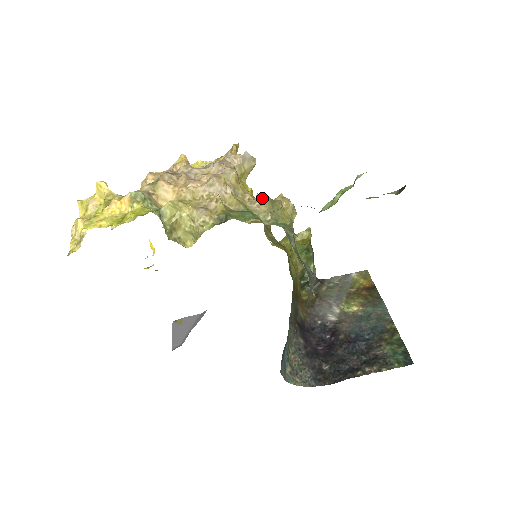
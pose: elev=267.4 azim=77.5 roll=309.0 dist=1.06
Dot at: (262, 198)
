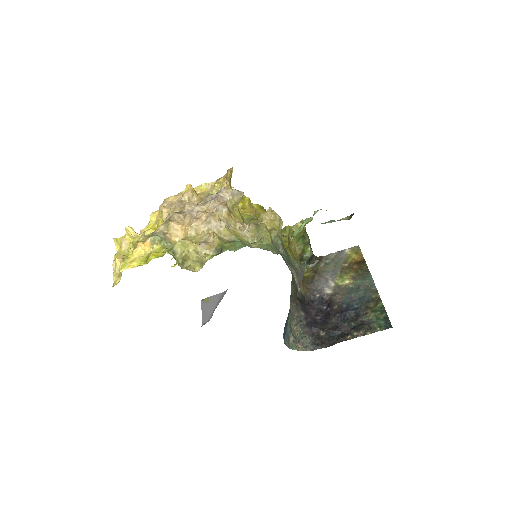
Dot at: (249, 226)
